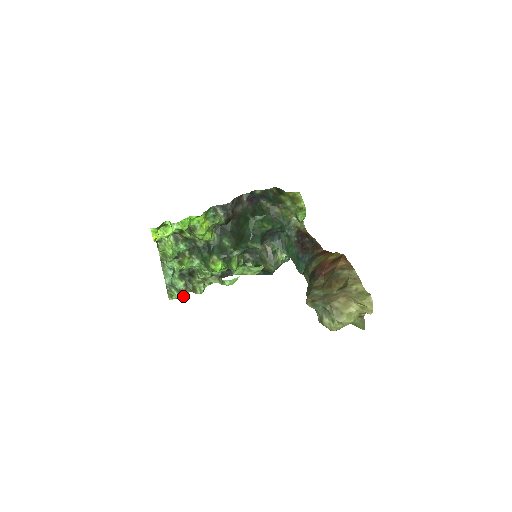
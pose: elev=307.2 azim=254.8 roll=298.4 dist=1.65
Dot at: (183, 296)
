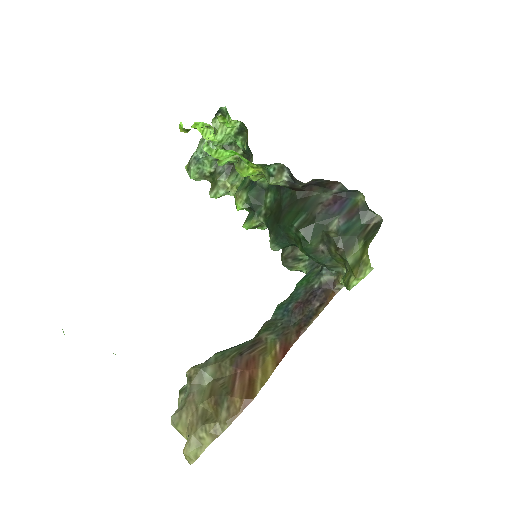
Dot at: (198, 180)
